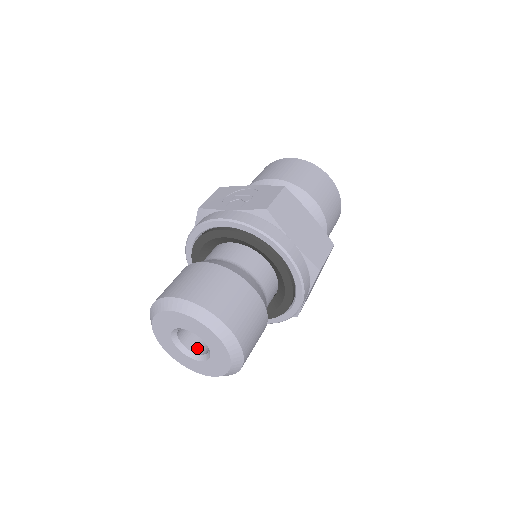
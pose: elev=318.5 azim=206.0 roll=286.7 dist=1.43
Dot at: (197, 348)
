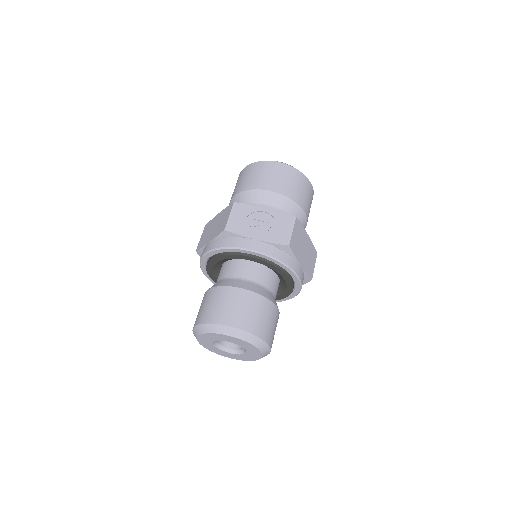
Dot at: (227, 343)
